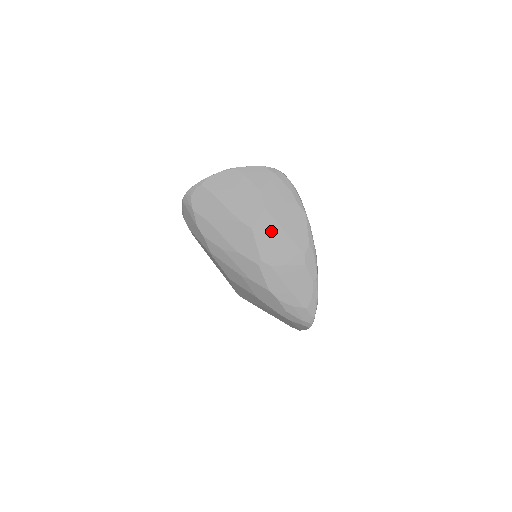
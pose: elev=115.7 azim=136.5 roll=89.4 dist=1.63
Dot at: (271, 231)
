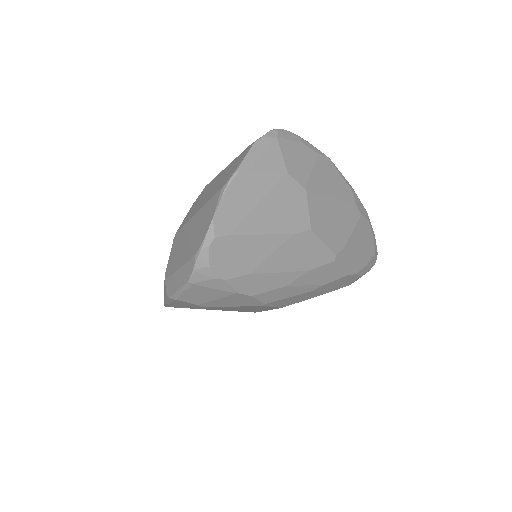
Dot at: (325, 212)
